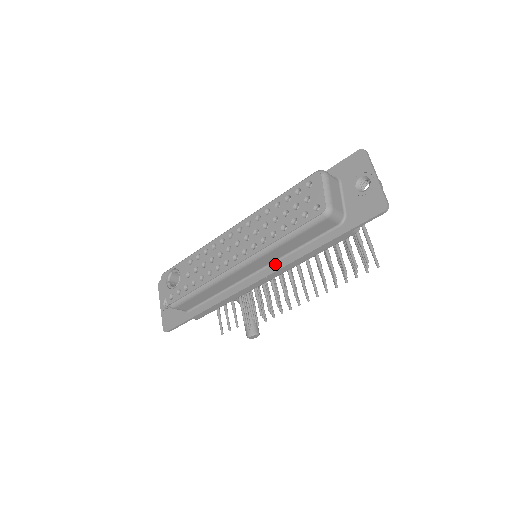
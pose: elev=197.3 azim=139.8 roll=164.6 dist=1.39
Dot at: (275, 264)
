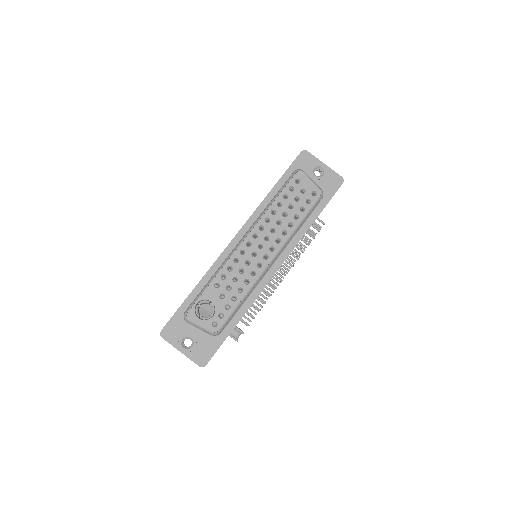
Dot at: (285, 250)
